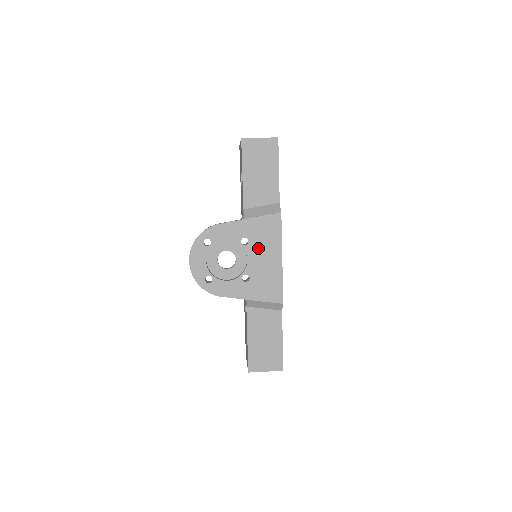
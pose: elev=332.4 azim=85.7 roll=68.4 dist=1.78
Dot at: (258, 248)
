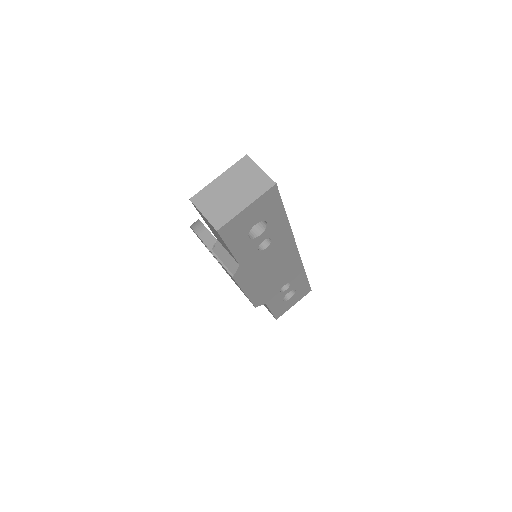
Dot at: (227, 272)
